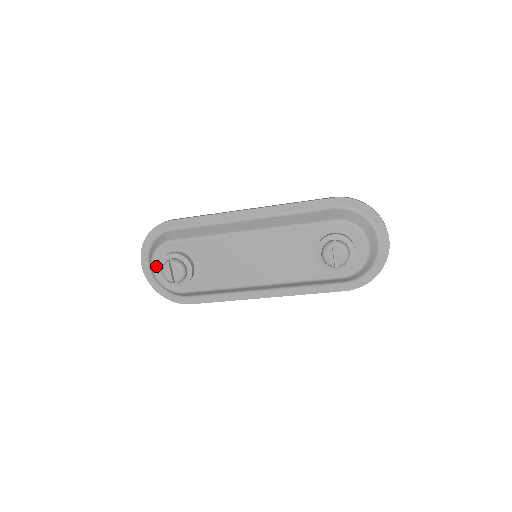
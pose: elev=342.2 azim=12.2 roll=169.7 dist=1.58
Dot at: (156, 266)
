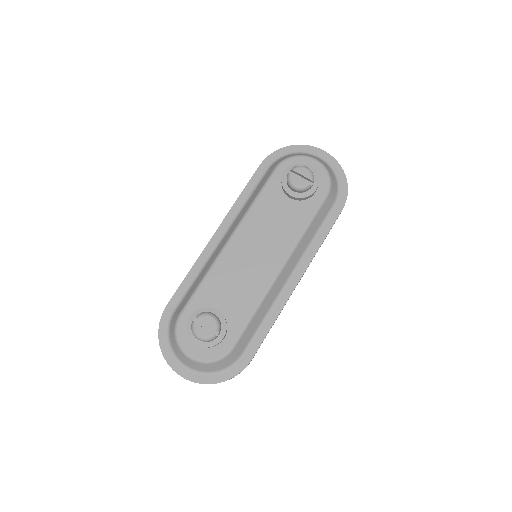
Dot at: (189, 349)
